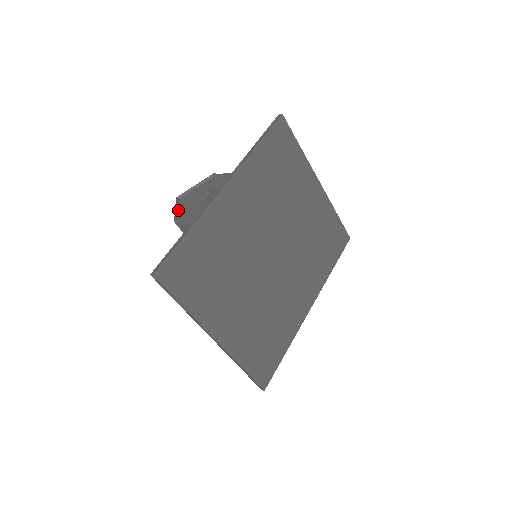
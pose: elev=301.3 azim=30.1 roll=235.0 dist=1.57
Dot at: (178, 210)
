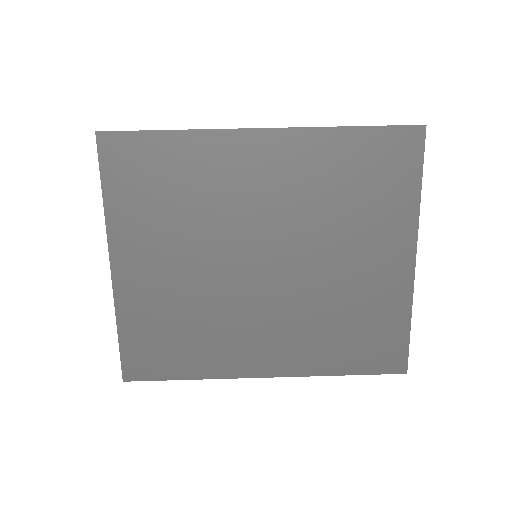
Dot at: occluded
